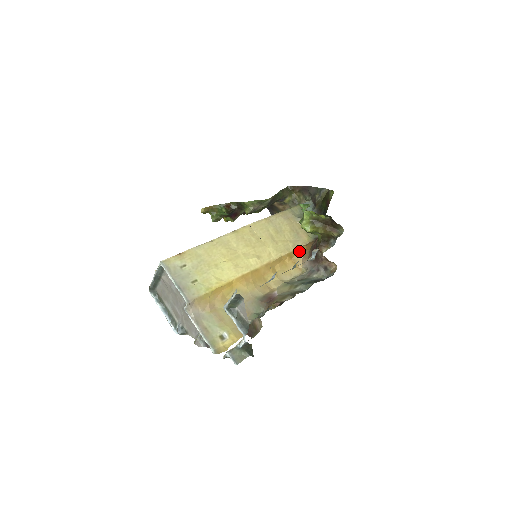
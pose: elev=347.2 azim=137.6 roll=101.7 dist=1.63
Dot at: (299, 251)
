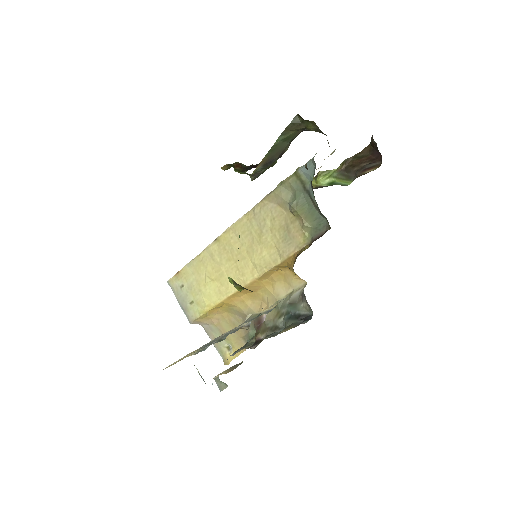
Dot at: (289, 263)
